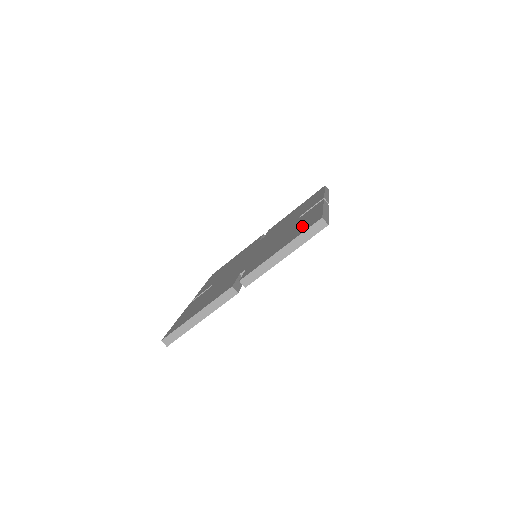
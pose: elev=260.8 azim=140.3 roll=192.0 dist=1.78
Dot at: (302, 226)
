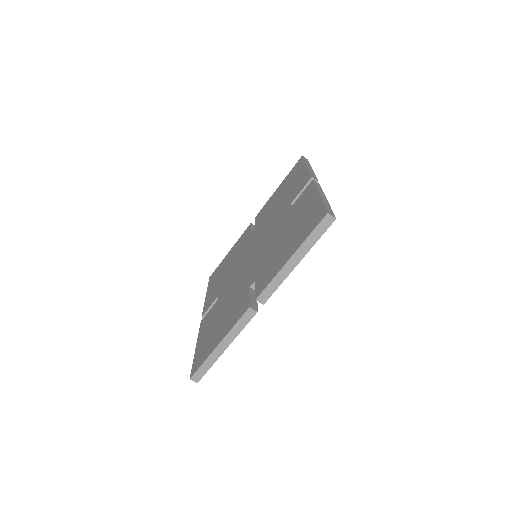
Dot at: (304, 222)
